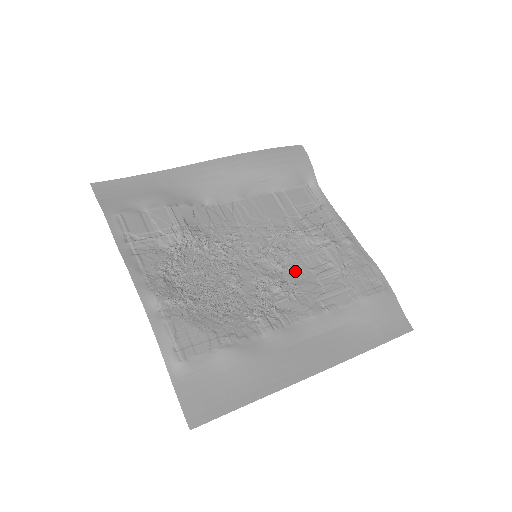
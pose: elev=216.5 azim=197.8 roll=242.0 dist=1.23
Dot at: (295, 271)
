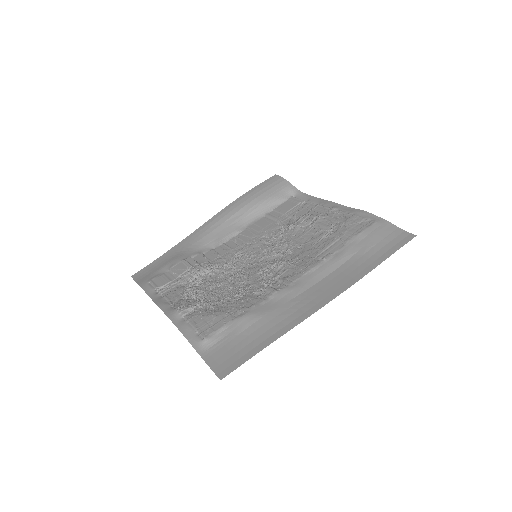
Dot at: (293, 251)
